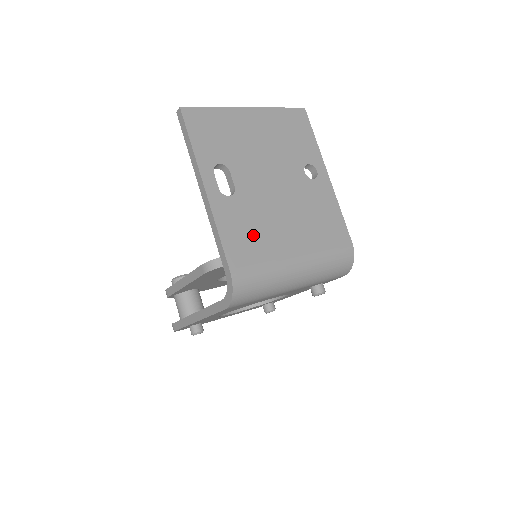
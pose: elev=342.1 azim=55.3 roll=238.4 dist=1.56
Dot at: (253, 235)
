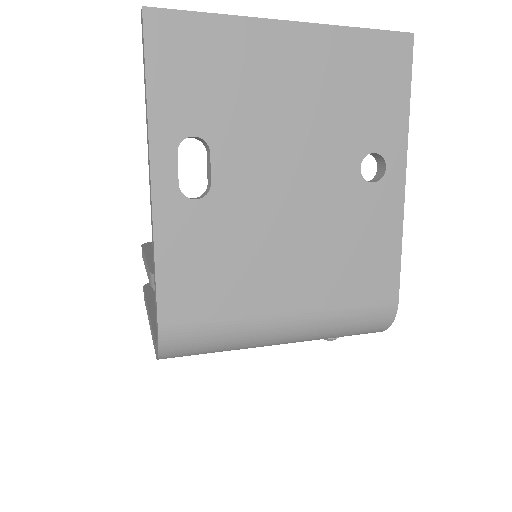
Dot at: (219, 272)
